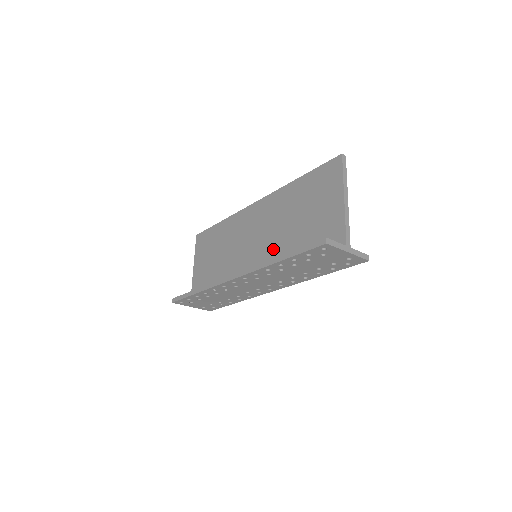
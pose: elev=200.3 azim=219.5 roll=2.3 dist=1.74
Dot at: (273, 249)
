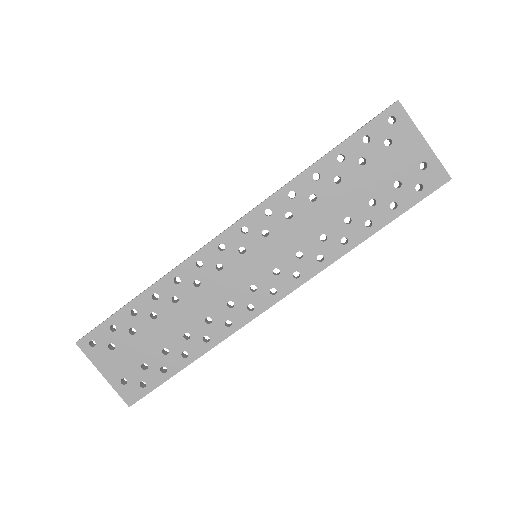
Dot at: occluded
